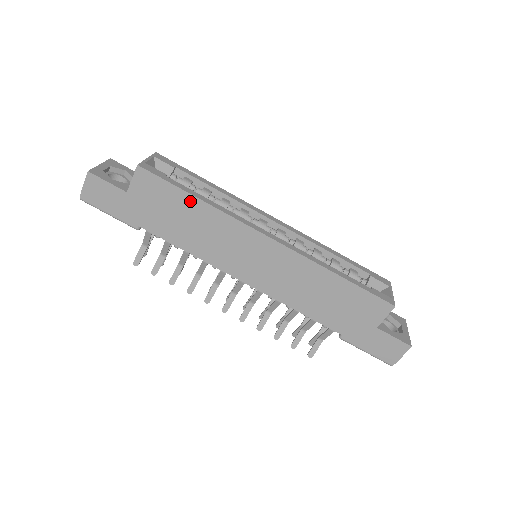
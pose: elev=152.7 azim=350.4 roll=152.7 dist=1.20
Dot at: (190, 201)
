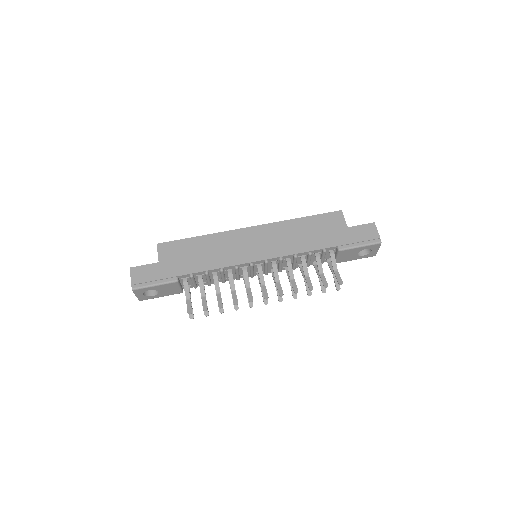
Dot at: (196, 241)
